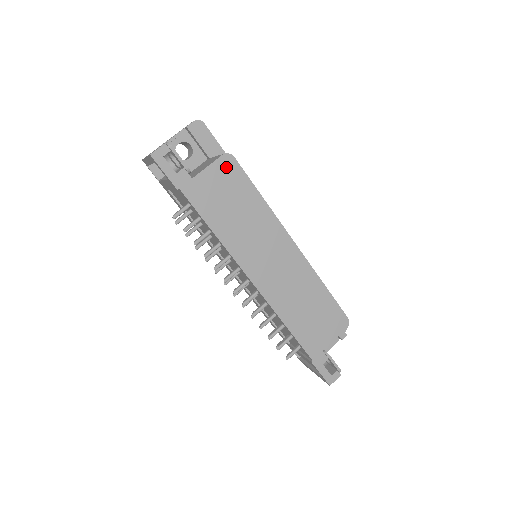
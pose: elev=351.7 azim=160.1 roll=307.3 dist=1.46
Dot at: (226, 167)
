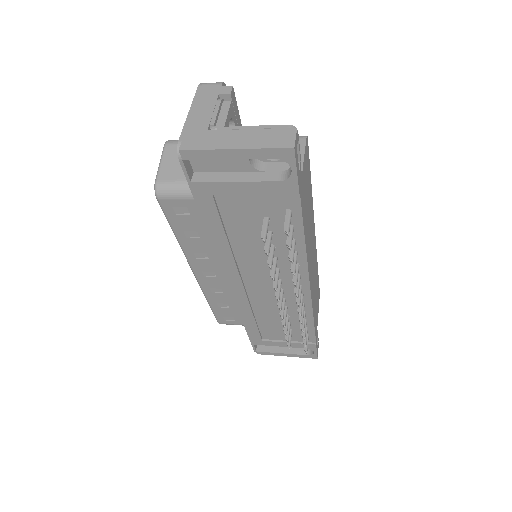
Dot at: (307, 154)
